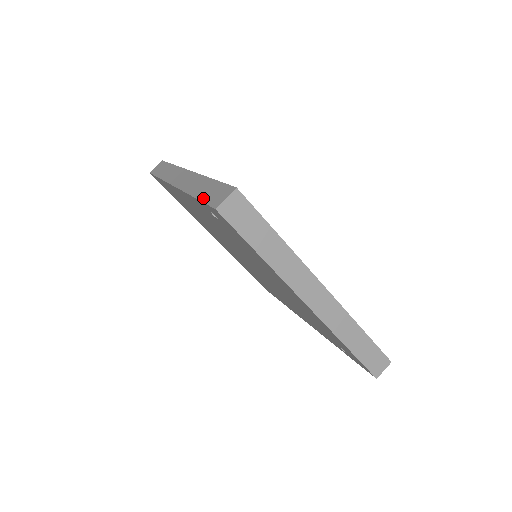
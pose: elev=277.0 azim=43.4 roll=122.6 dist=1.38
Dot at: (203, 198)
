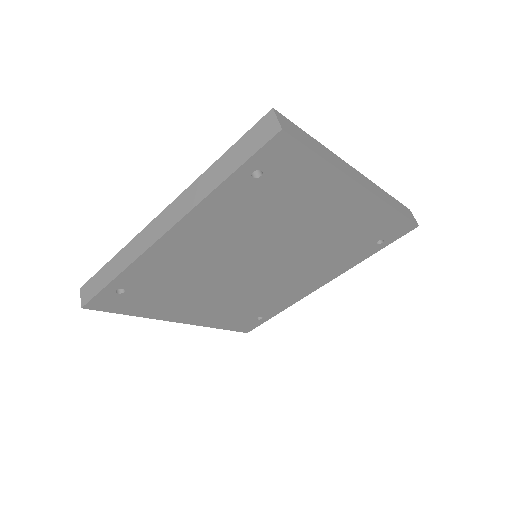
Dot at: (243, 160)
